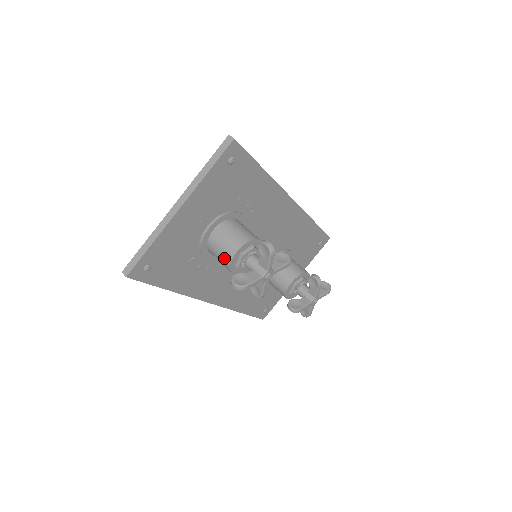
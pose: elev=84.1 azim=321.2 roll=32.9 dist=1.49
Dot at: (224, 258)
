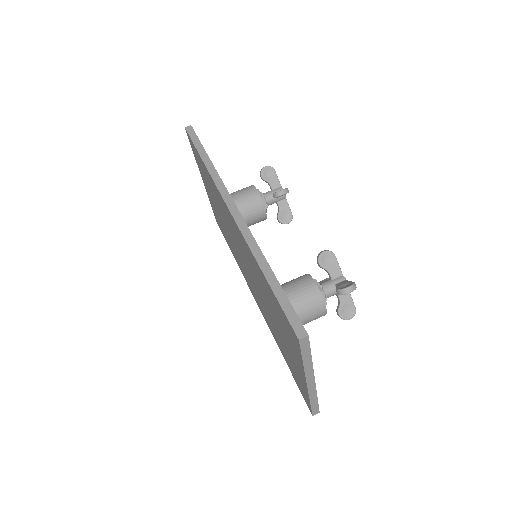
Dot at: occluded
